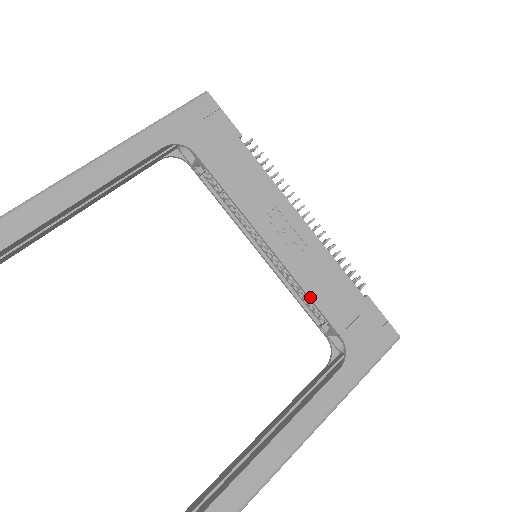
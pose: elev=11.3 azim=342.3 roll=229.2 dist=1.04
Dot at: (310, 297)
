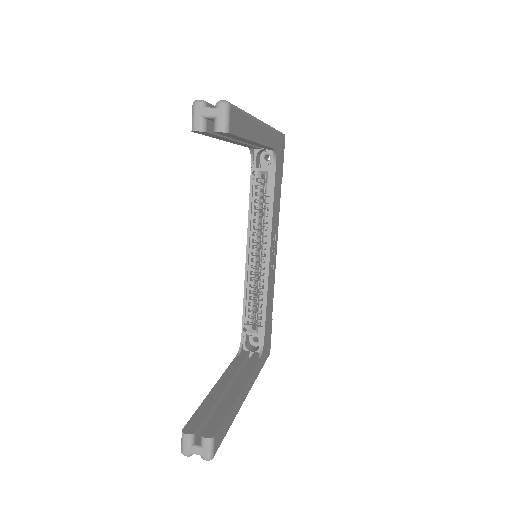
Dot at: (267, 303)
